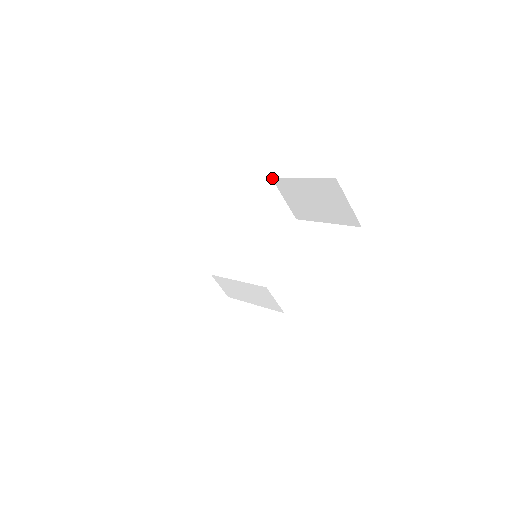
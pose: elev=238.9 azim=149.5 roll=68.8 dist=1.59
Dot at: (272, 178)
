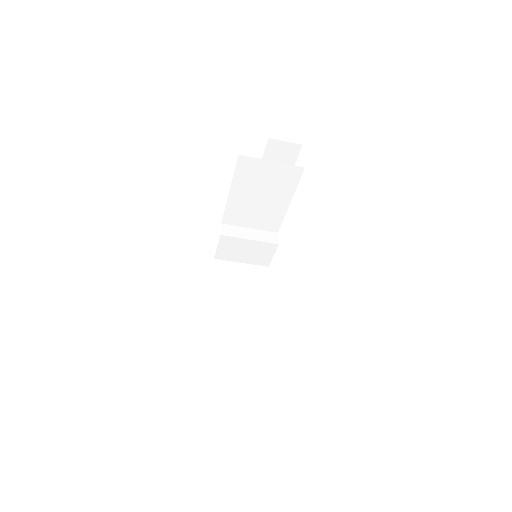
Dot at: (238, 156)
